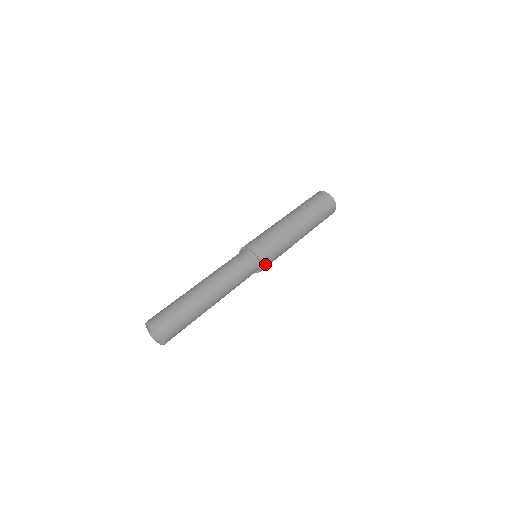
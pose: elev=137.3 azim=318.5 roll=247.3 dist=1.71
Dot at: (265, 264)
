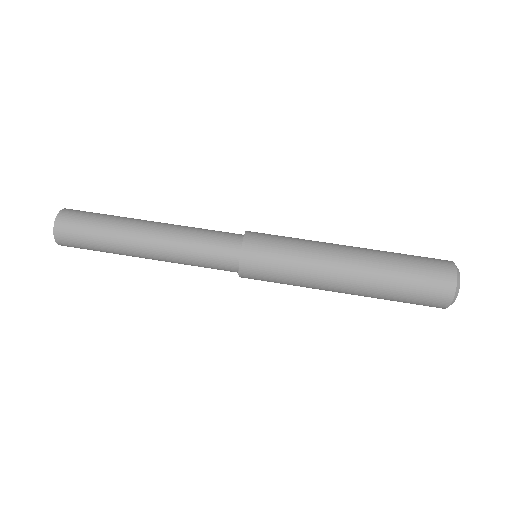
Dot at: occluded
